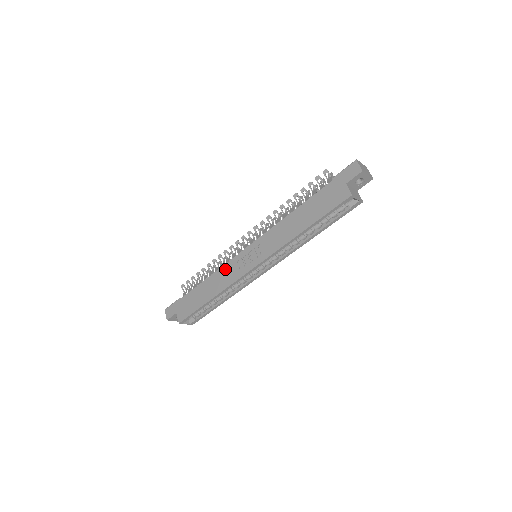
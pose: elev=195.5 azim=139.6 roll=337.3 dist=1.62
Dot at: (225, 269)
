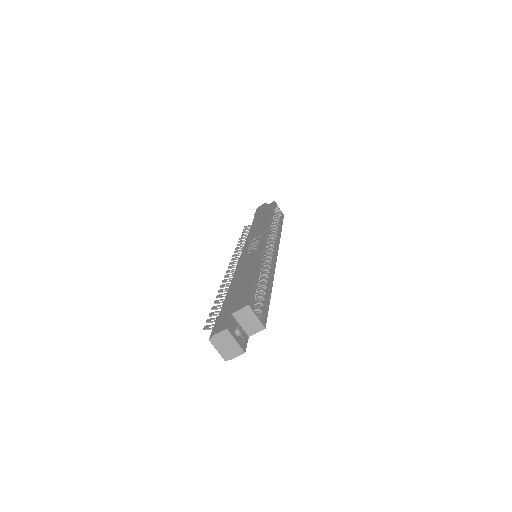
Dot at: (241, 264)
